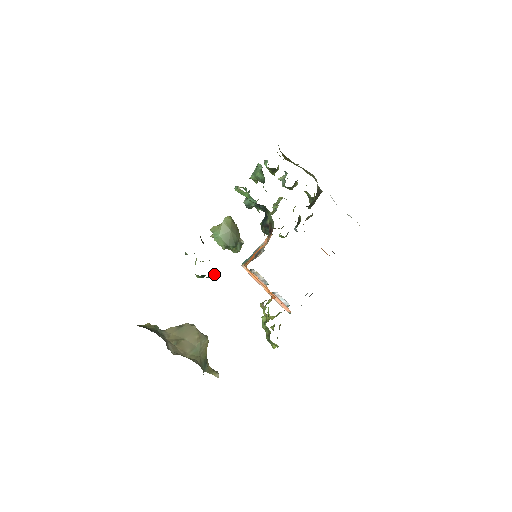
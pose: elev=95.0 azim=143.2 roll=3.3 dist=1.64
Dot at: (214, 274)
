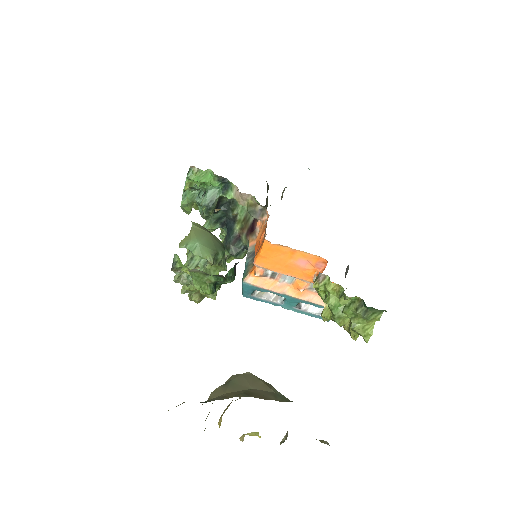
Dot at: occluded
